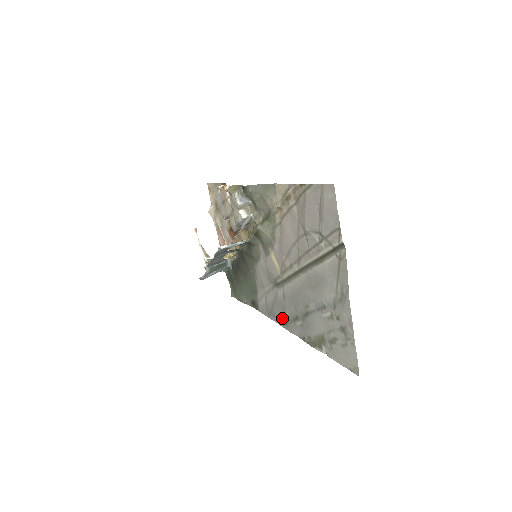
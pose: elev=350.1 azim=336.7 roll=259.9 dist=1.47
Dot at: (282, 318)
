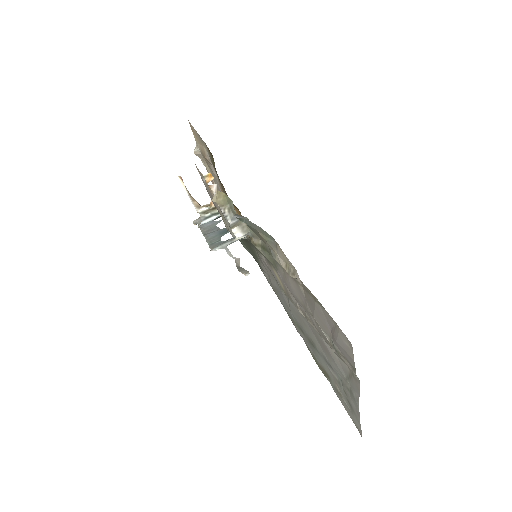
Dot at: (287, 310)
